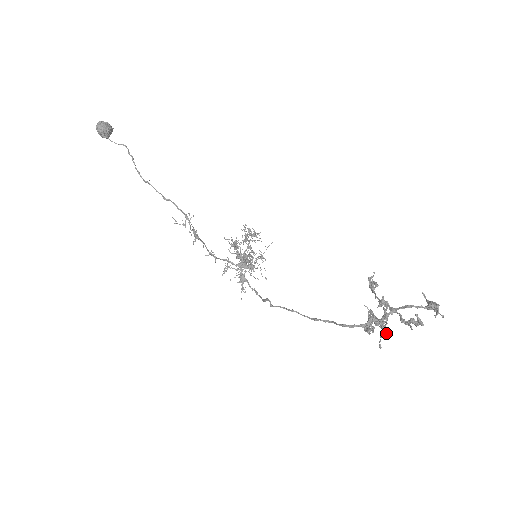
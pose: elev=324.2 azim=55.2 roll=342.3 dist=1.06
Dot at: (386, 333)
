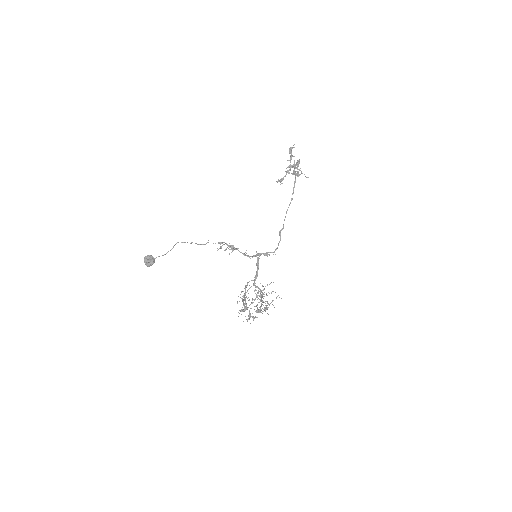
Dot at: occluded
